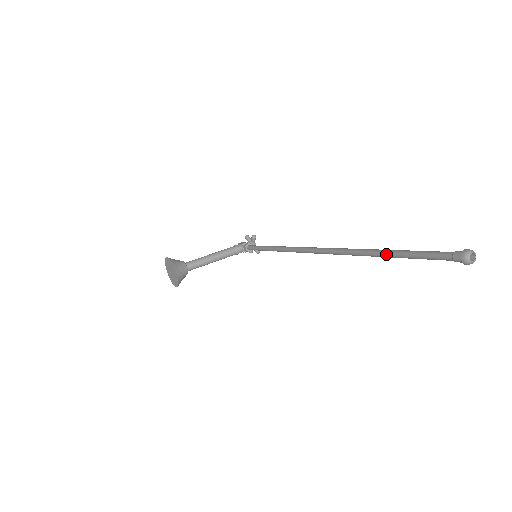
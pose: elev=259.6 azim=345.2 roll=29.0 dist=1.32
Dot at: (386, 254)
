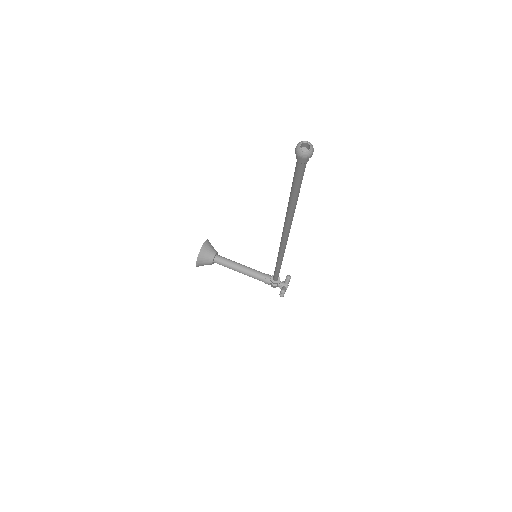
Dot at: (289, 198)
